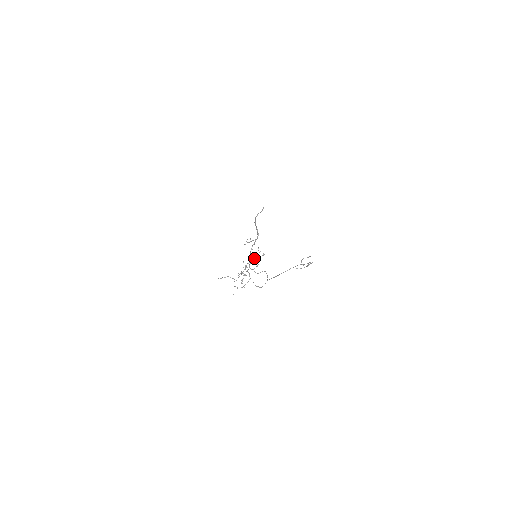
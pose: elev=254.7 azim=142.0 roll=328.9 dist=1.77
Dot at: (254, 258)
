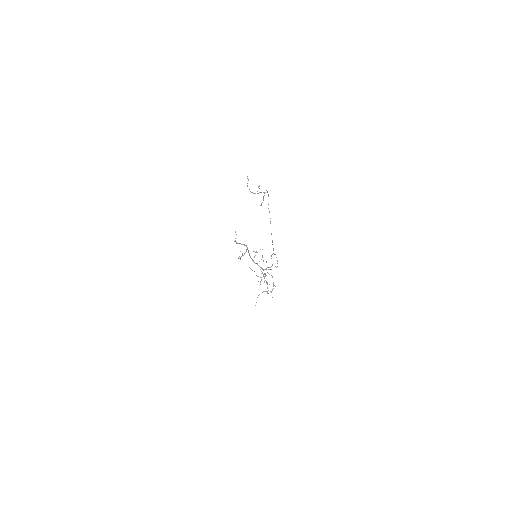
Dot at: (259, 261)
